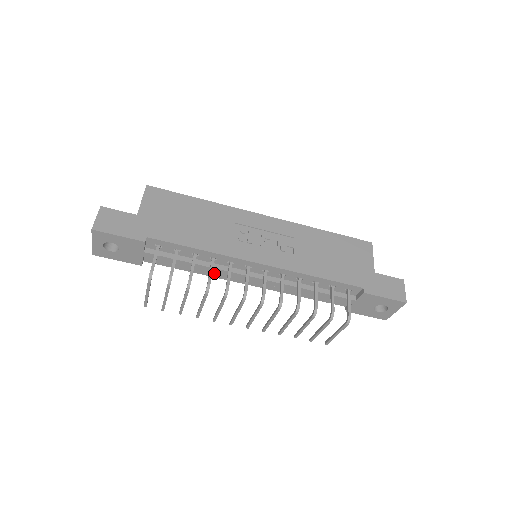
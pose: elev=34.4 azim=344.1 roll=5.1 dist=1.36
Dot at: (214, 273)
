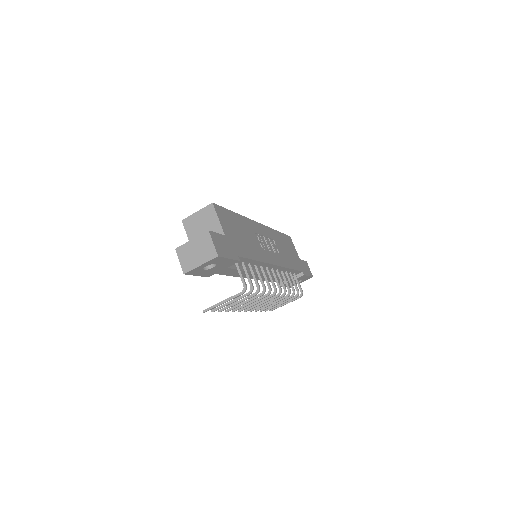
Dot at: occluded
